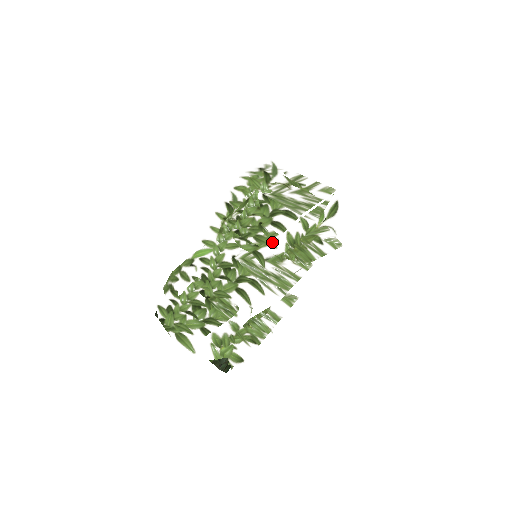
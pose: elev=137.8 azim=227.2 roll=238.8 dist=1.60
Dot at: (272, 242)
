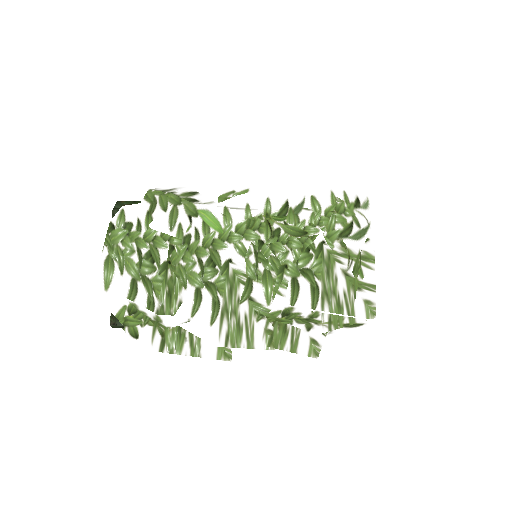
Dot at: (272, 295)
